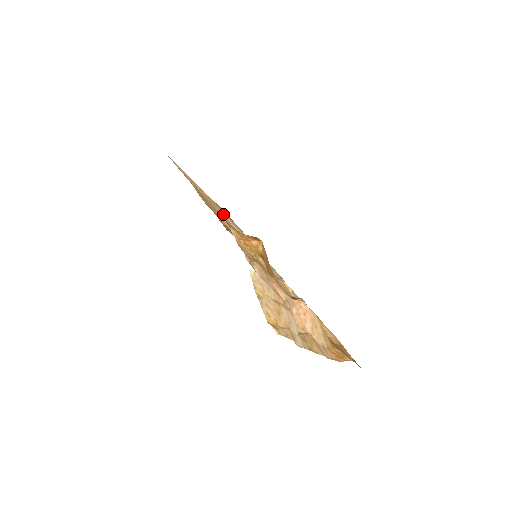
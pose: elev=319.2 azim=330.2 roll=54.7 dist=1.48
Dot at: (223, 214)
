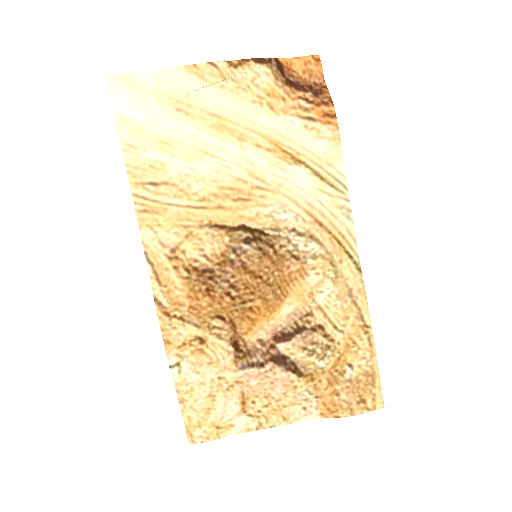
Dot at: (235, 140)
